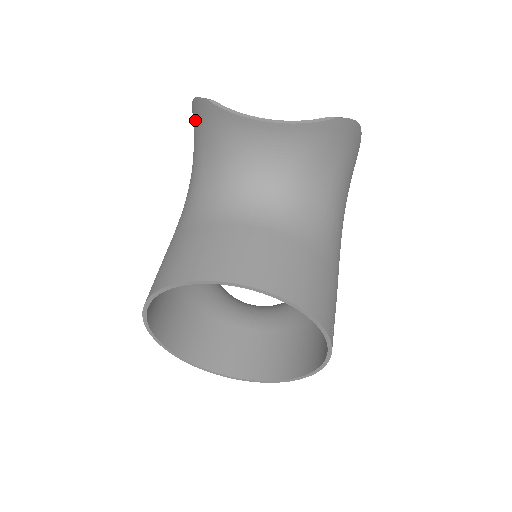
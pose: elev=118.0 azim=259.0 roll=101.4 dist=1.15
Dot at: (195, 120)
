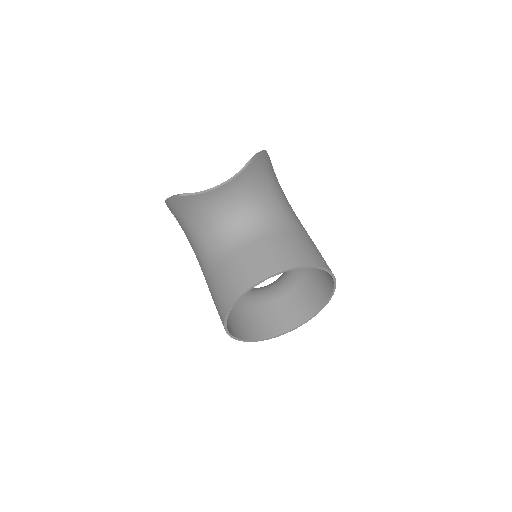
Dot at: (174, 208)
